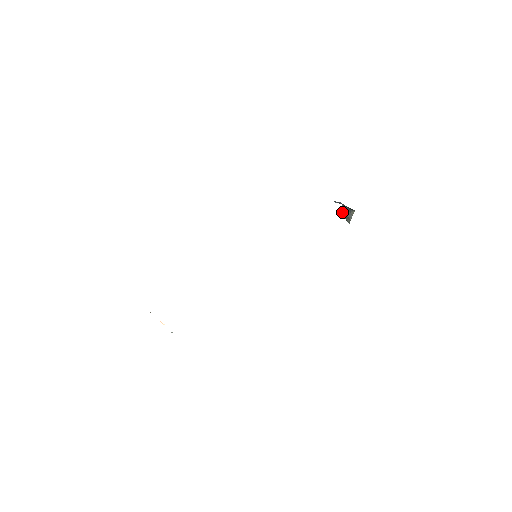
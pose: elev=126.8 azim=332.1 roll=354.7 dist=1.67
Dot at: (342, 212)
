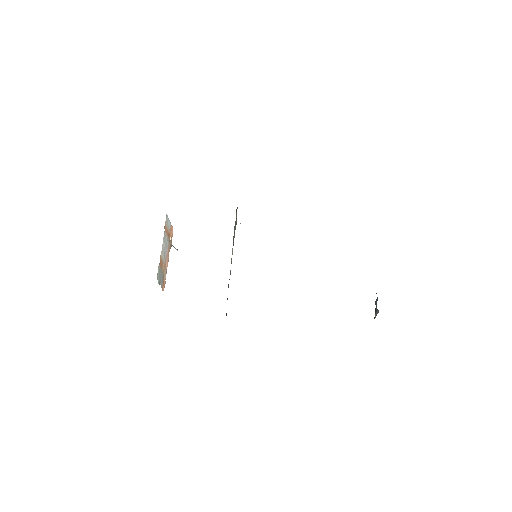
Dot at: (376, 304)
